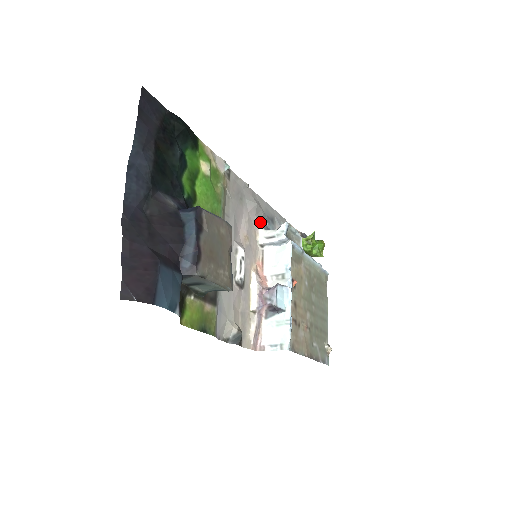
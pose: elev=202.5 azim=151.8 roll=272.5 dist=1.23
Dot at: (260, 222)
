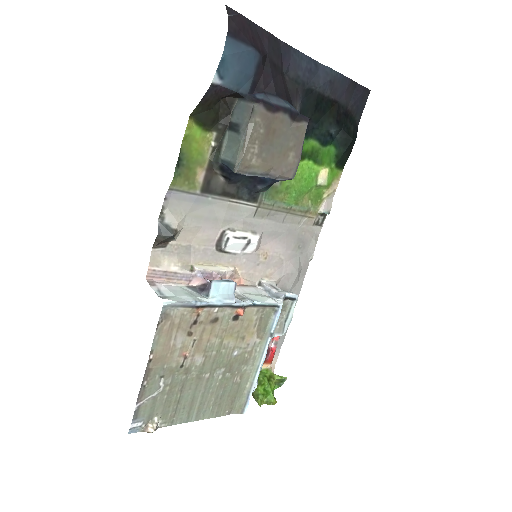
Dot at: (280, 285)
